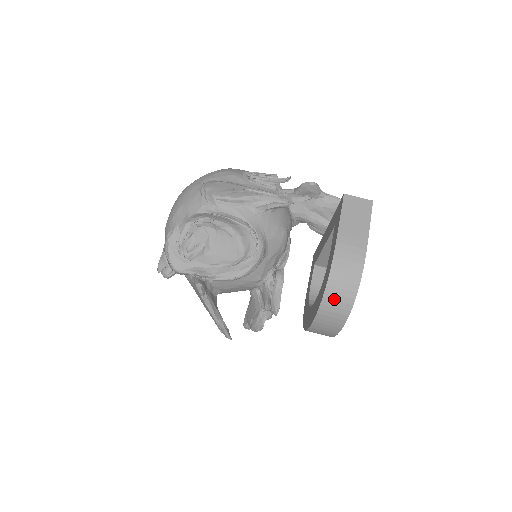
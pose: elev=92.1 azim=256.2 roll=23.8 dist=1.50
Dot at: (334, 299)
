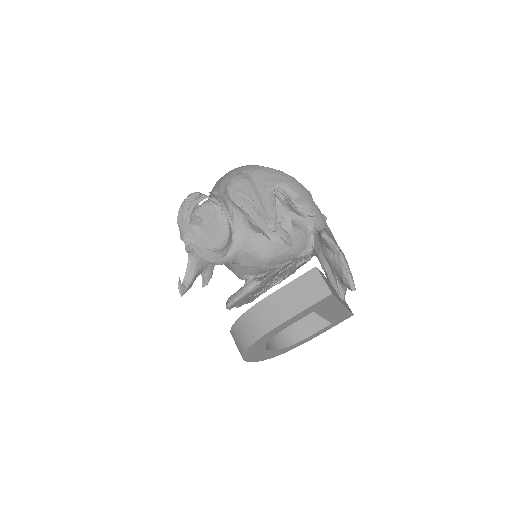
Dot at: (237, 335)
